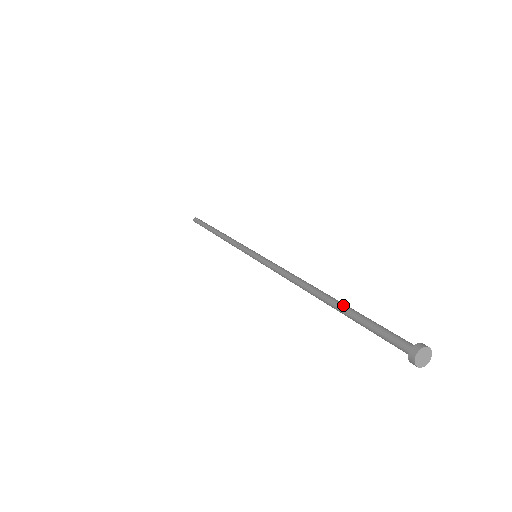
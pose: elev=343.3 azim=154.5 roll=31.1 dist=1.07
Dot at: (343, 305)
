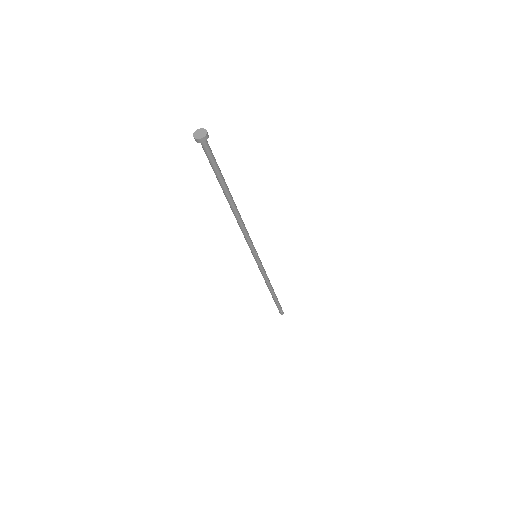
Dot at: occluded
